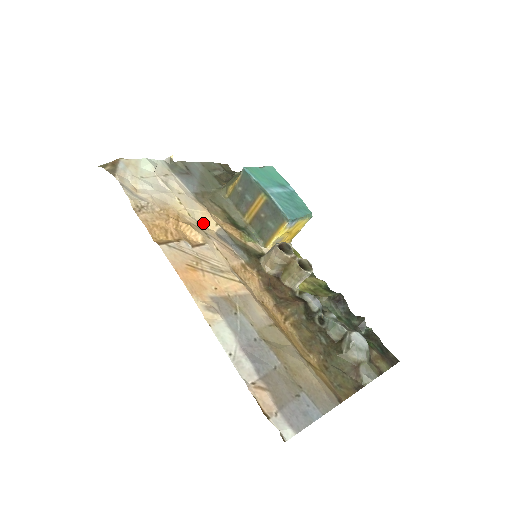
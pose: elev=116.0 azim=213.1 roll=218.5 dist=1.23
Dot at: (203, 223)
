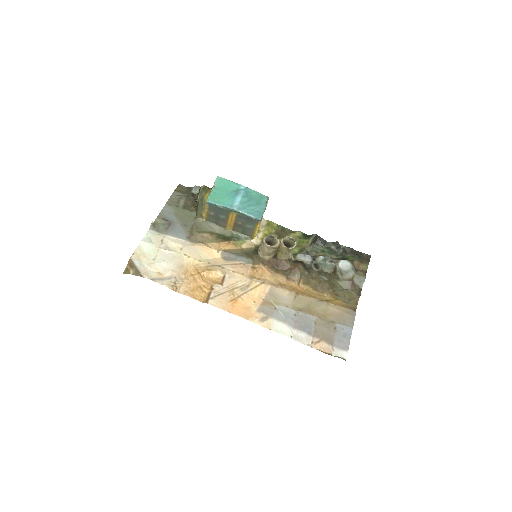
Dot at: (210, 258)
